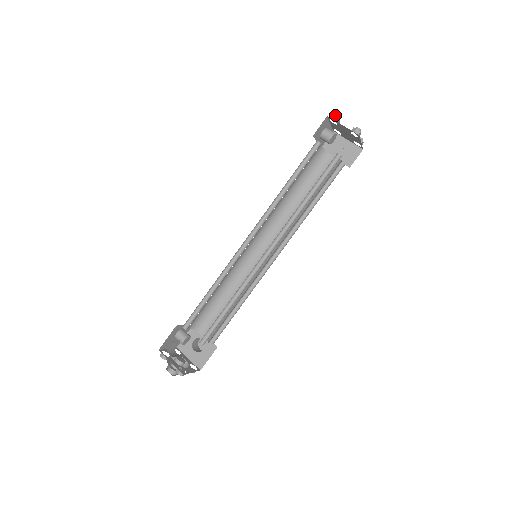
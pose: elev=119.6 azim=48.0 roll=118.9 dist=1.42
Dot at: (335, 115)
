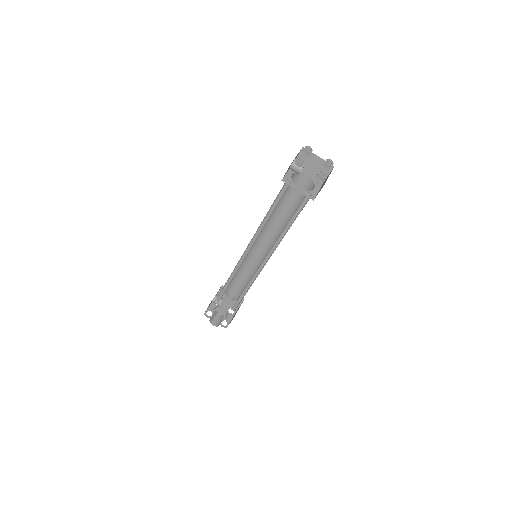
Dot at: (299, 159)
